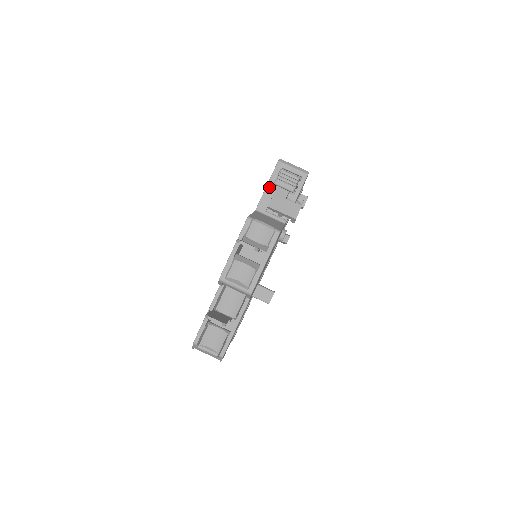
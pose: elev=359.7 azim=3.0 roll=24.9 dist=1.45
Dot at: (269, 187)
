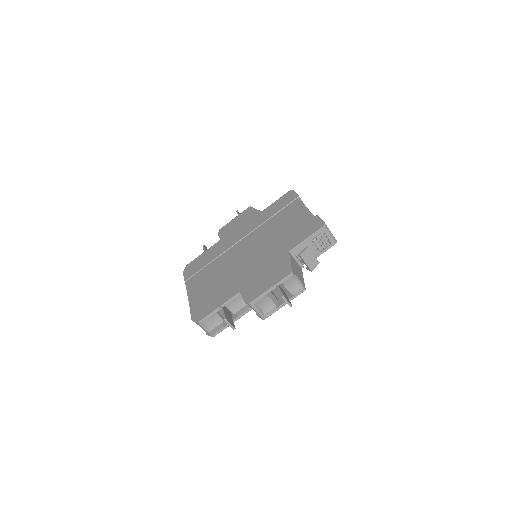
Dot at: (307, 241)
